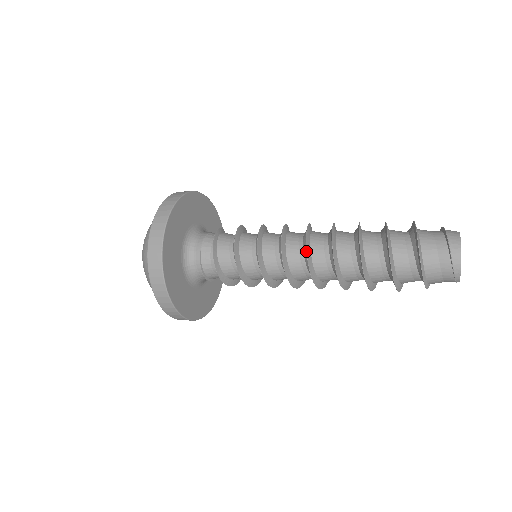
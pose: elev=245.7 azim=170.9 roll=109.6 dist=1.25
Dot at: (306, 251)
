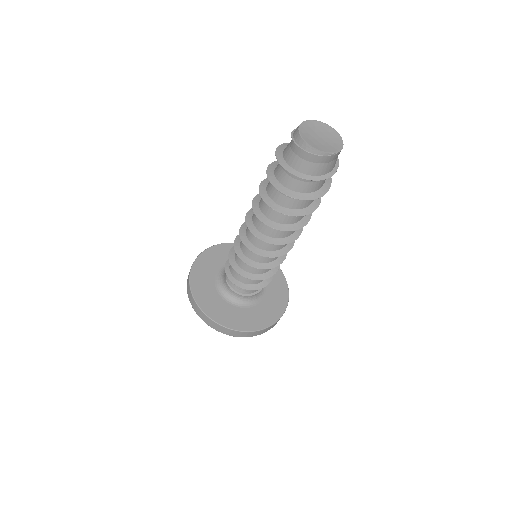
Dot at: (246, 224)
